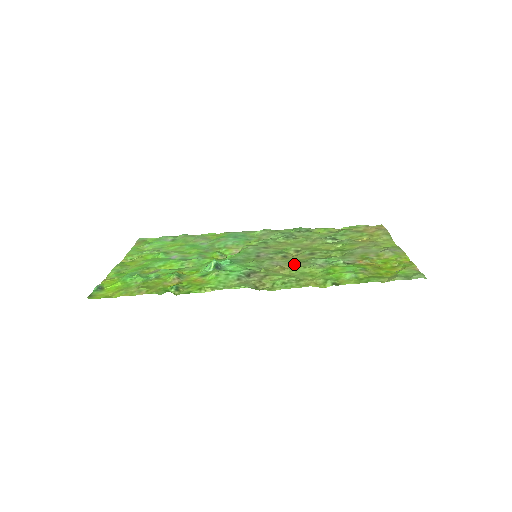
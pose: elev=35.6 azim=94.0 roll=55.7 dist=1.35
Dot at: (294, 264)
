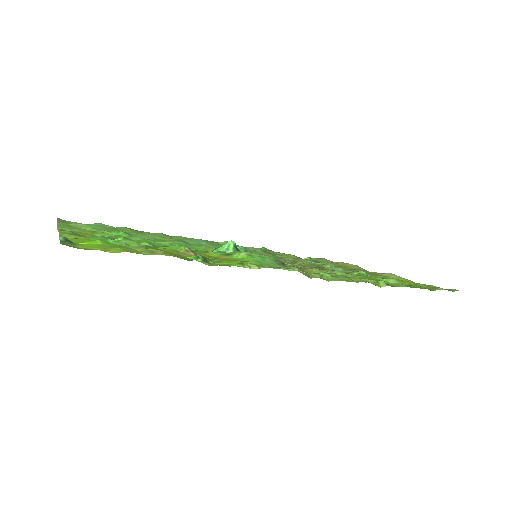
Dot at: occluded
